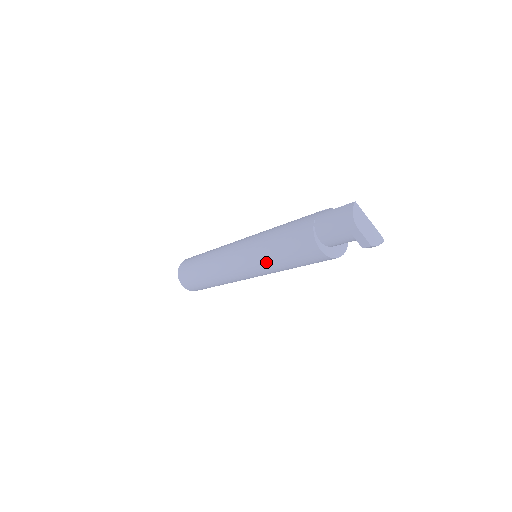
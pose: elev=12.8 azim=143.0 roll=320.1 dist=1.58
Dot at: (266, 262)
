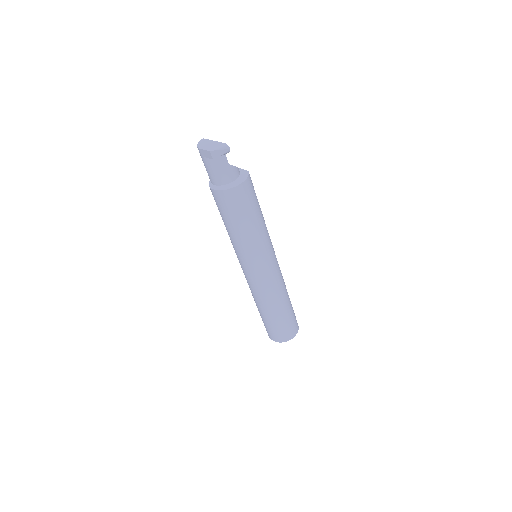
Dot at: (233, 242)
